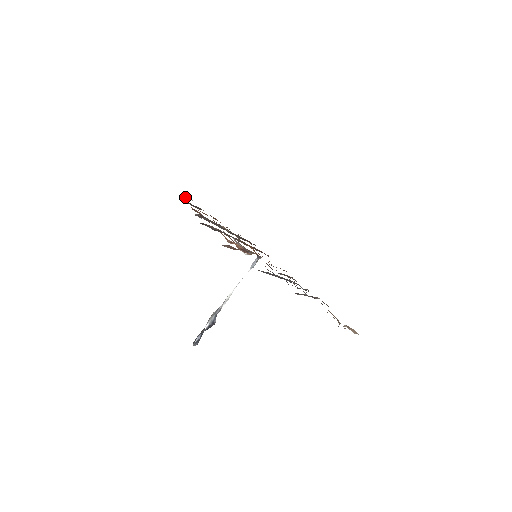
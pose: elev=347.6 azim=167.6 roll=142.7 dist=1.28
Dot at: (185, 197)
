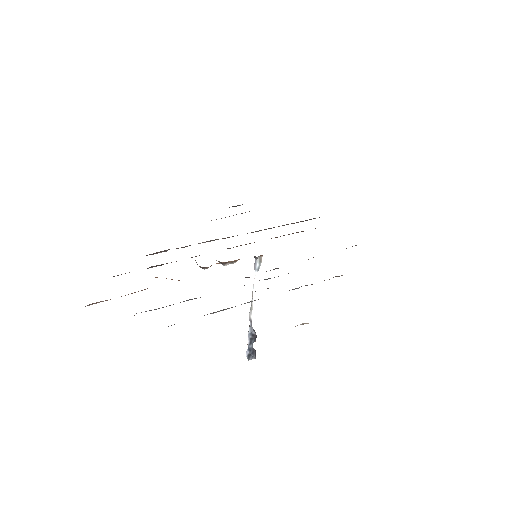
Dot at: (235, 206)
